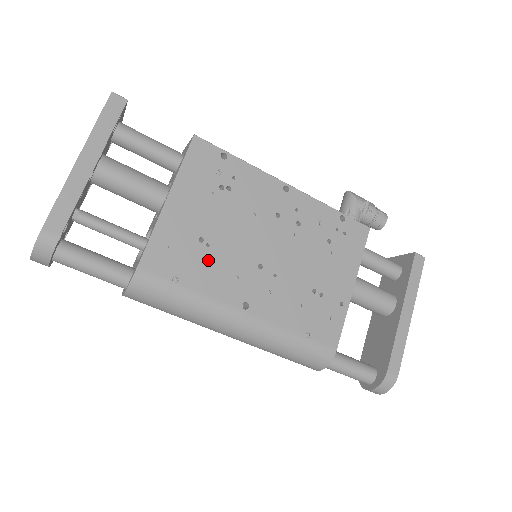
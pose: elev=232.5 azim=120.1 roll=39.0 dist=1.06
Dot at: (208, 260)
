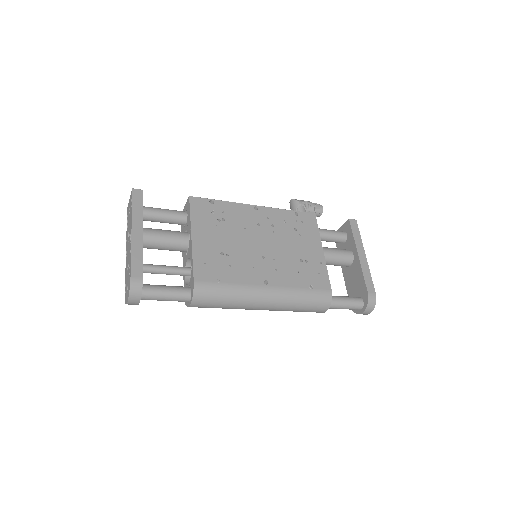
Dot at: (232, 264)
